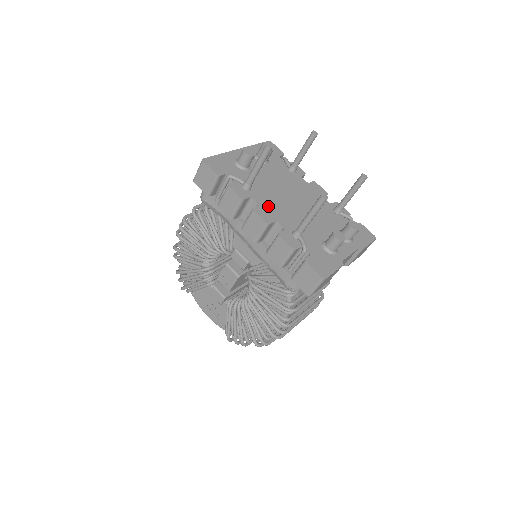
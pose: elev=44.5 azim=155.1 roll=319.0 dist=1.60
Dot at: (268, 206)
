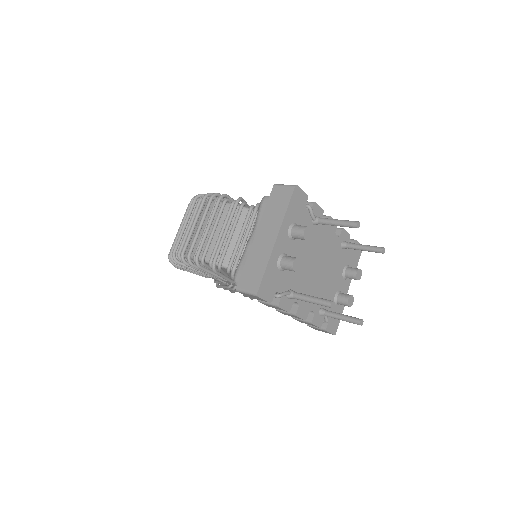
Dot at: occluded
